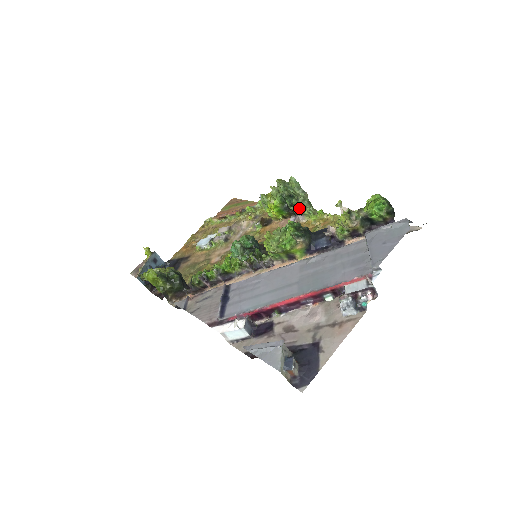
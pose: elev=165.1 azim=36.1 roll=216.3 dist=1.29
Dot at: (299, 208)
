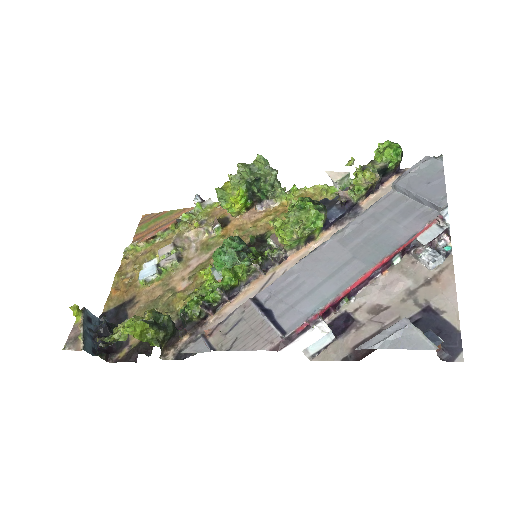
Dot at: (268, 191)
